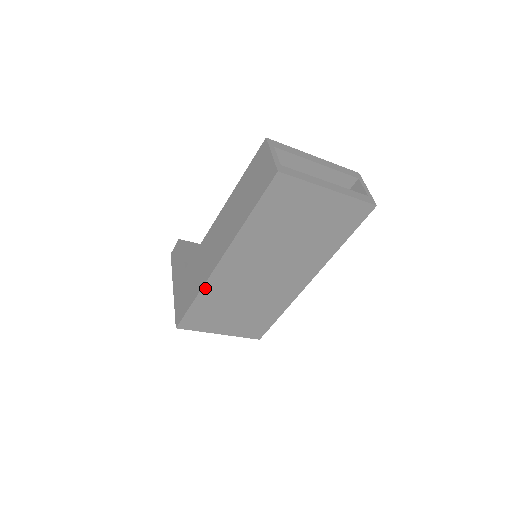
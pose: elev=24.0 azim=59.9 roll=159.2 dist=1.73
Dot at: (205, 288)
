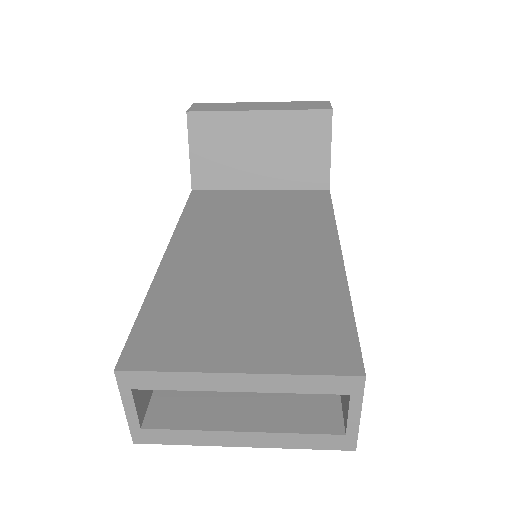
Dot at: occluded
